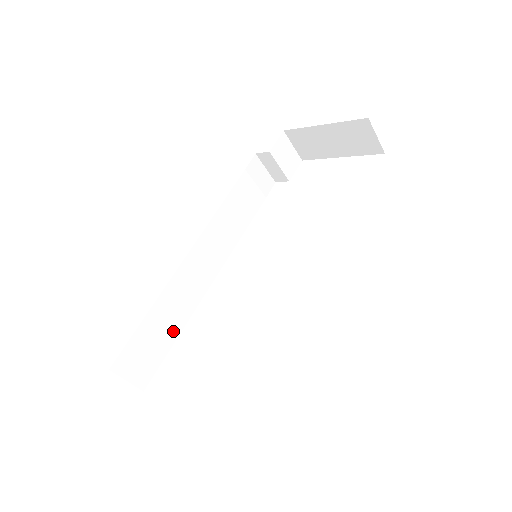
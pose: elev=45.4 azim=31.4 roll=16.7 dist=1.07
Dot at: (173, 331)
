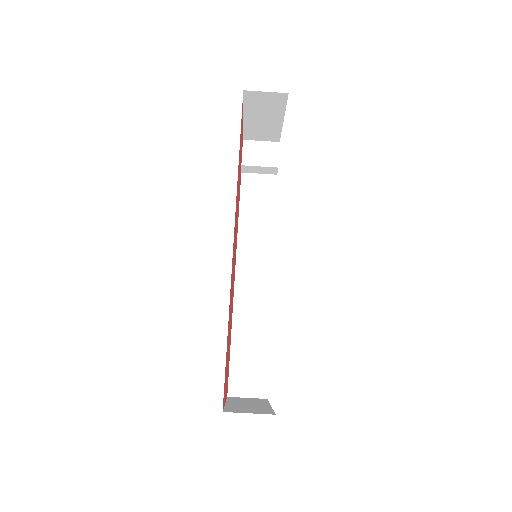
Dot at: (262, 344)
